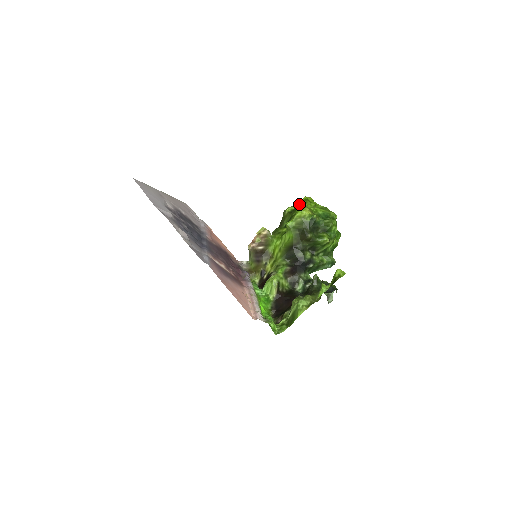
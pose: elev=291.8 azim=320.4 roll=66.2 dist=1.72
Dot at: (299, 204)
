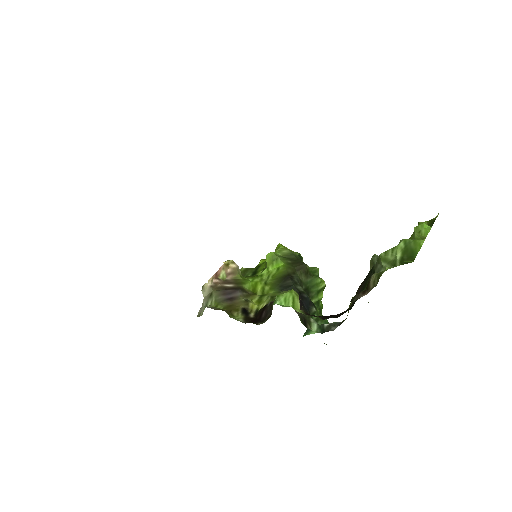
Dot at: (258, 264)
